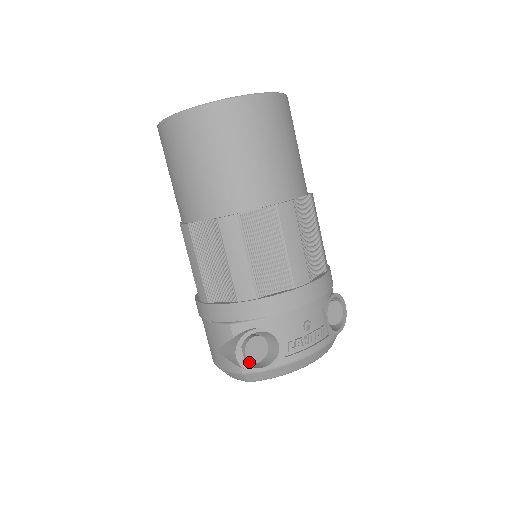
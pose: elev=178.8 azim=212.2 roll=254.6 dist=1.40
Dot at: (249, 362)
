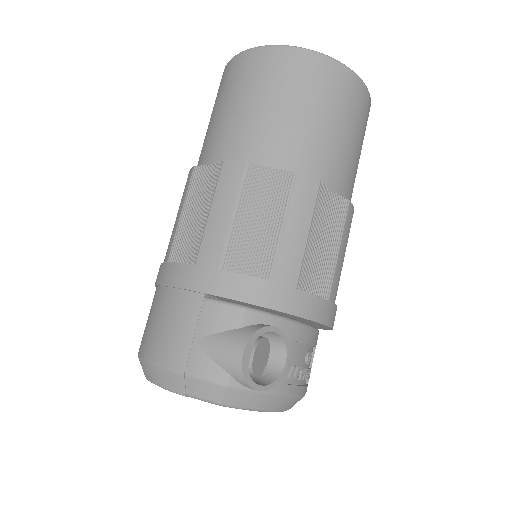
Dot at: occluded
